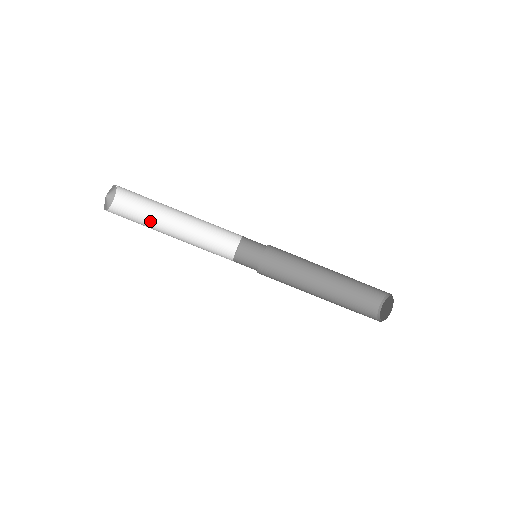
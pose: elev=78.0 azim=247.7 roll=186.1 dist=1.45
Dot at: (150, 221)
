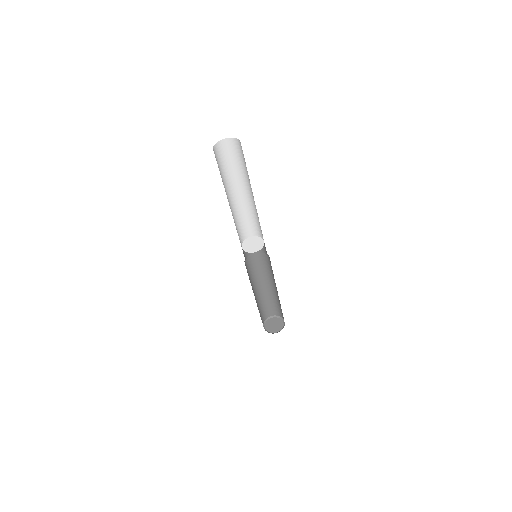
Dot at: (239, 173)
